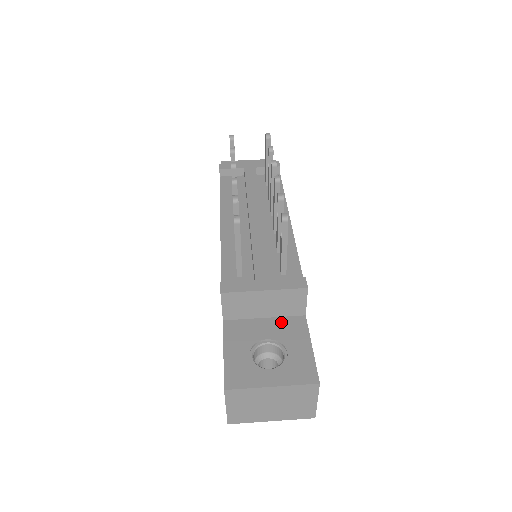
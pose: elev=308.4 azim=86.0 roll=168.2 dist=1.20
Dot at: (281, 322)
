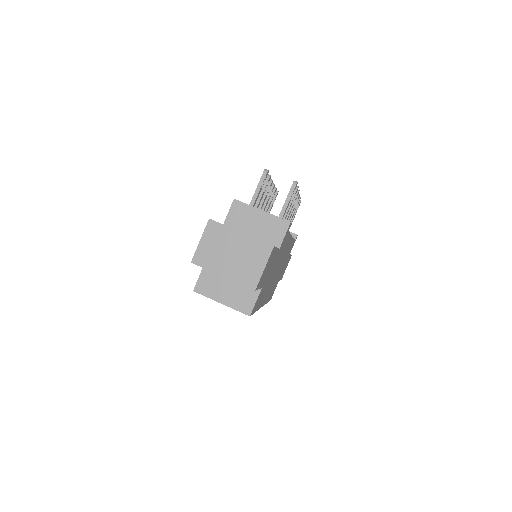
Dot at: occluded
